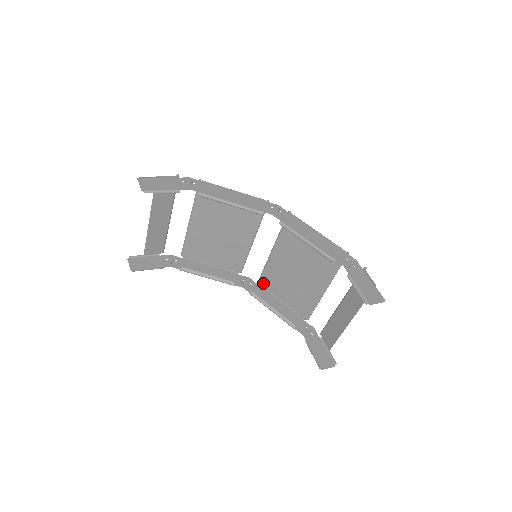
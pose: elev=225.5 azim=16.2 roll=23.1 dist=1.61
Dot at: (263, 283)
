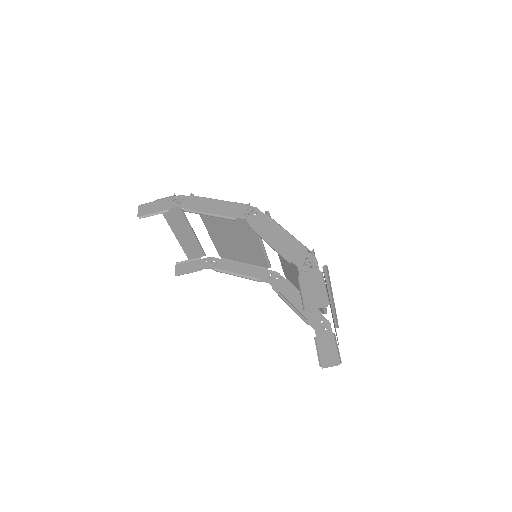
Dot at: (287, 277)
